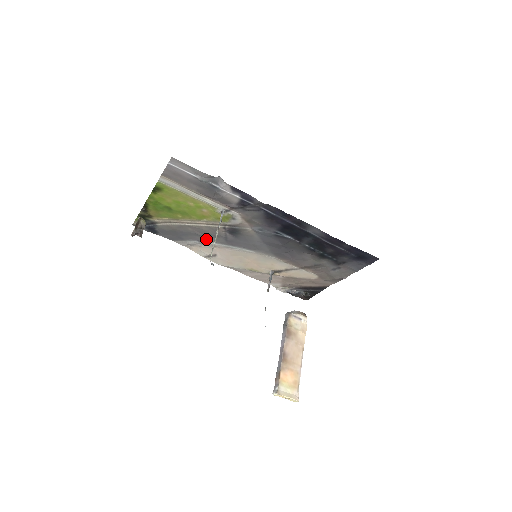
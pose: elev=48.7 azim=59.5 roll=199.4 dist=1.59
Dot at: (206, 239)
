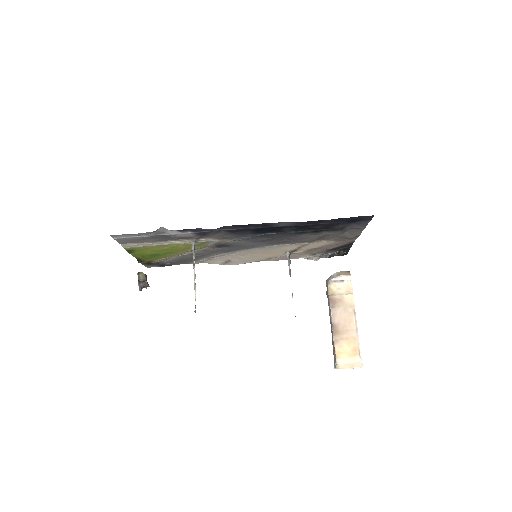
Dot at: (210, 255)
